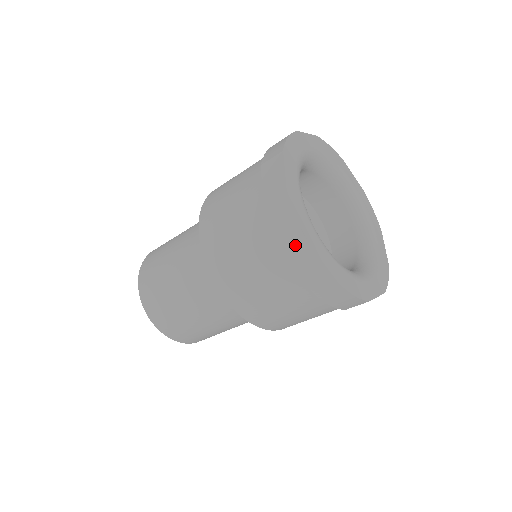
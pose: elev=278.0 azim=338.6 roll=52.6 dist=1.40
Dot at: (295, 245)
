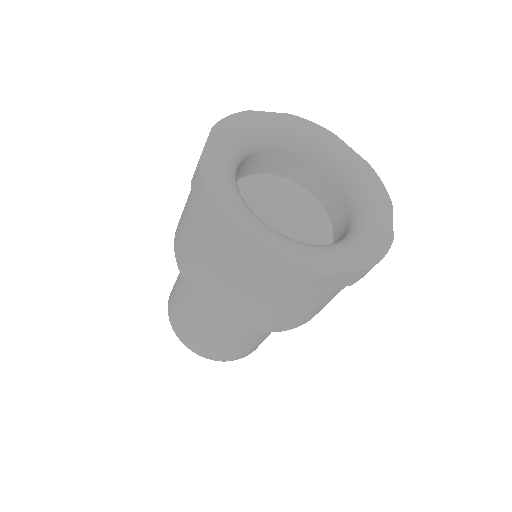
Dot at: (309, 282)
